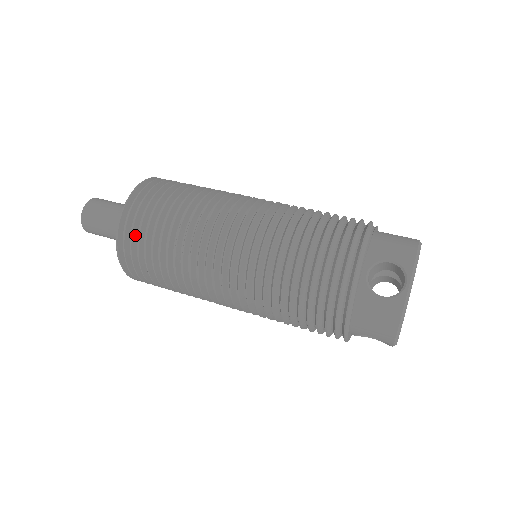
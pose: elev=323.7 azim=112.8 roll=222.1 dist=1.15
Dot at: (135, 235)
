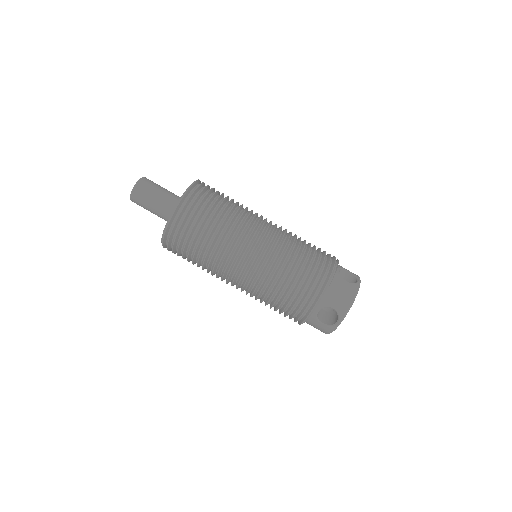
Dot at: (175, 244)
